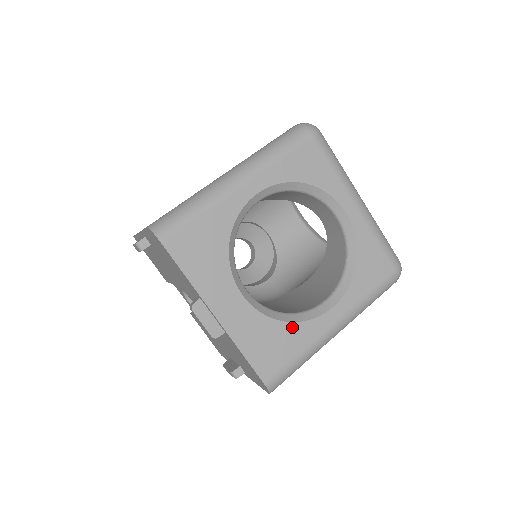
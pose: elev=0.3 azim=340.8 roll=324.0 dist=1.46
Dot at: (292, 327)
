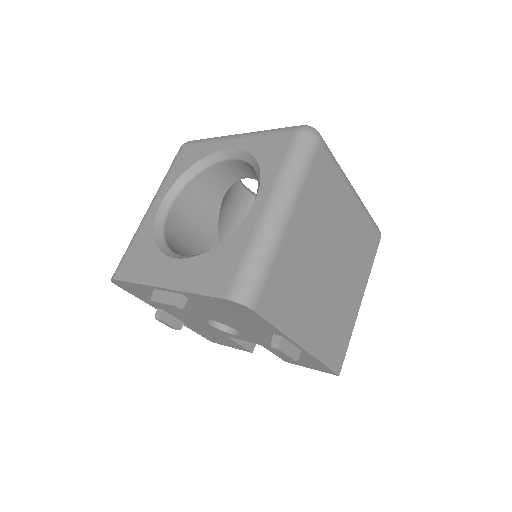
Dot at: (227, 242)
